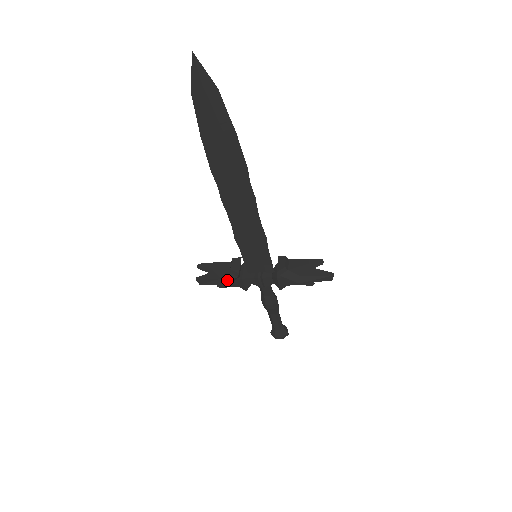
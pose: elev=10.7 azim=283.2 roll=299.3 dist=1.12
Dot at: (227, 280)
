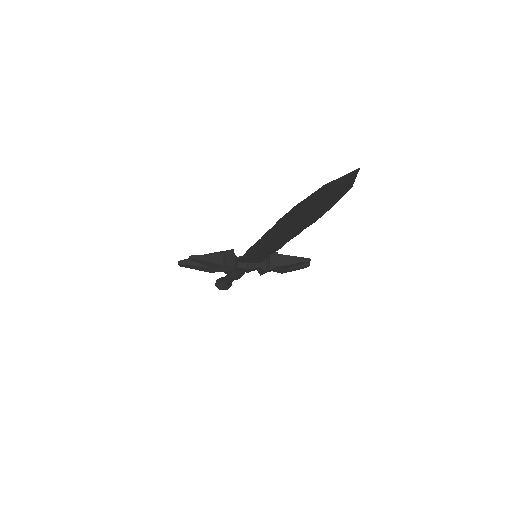
Dot at: (217, 270)
